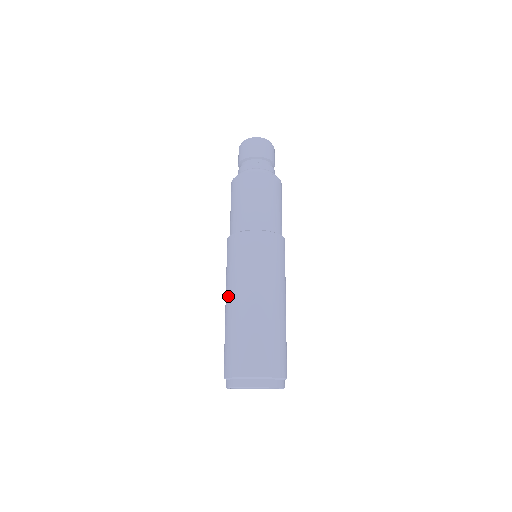
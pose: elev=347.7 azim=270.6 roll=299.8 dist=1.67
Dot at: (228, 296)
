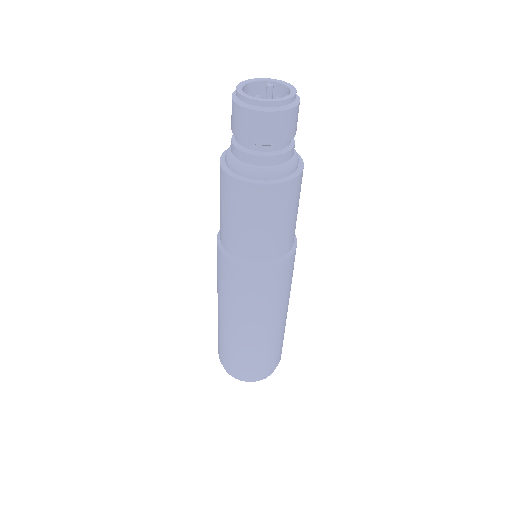
Dot at: occluded
